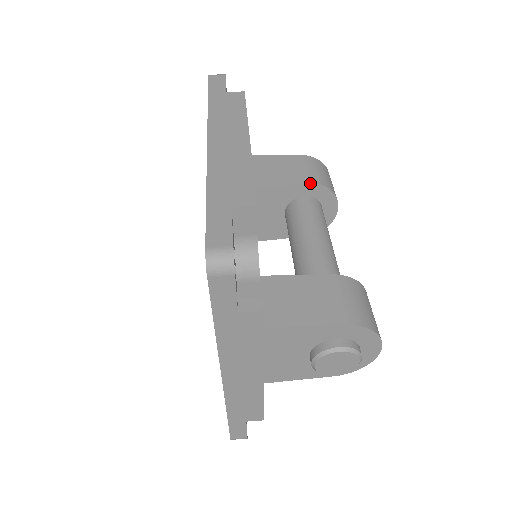
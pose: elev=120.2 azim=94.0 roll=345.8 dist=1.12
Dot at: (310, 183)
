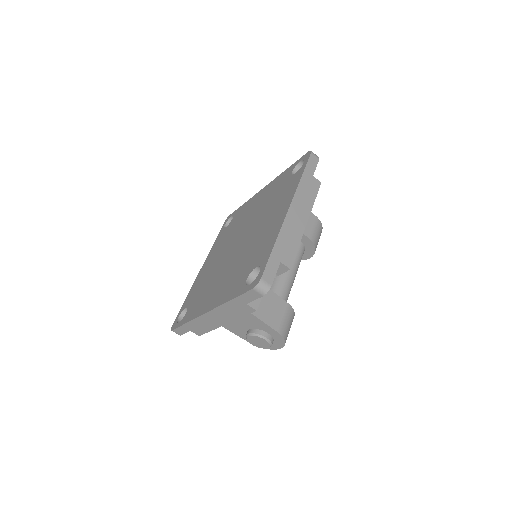
Dot at: (309, 239)
